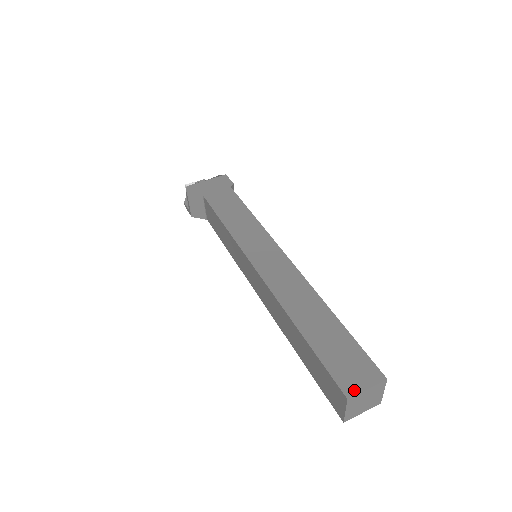
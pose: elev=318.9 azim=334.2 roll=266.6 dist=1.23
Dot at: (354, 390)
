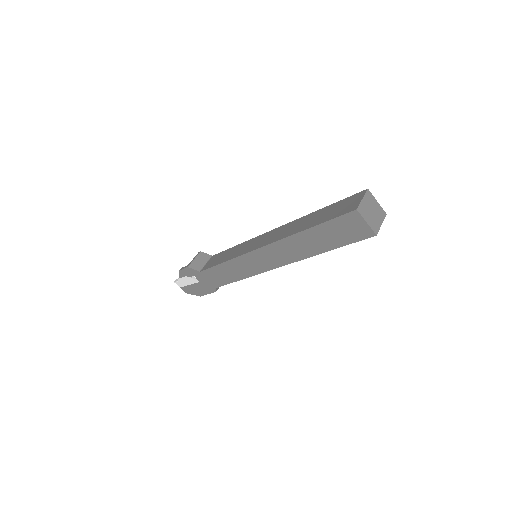
Dot at: (370, 196)
